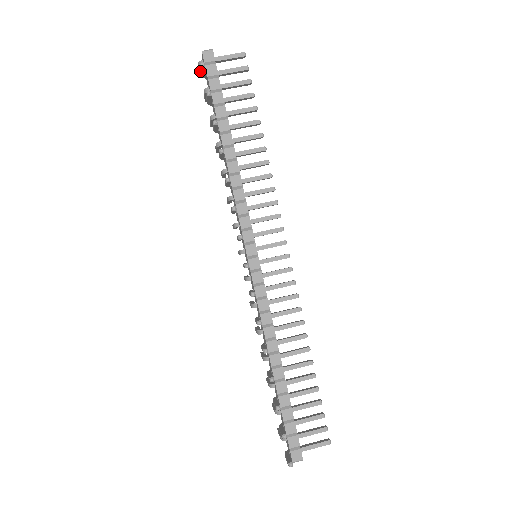
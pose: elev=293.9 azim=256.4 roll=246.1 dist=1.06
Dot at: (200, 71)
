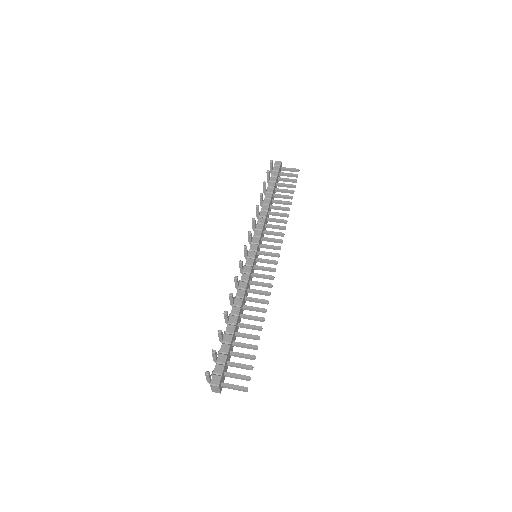
Dot at: (270, 168)
